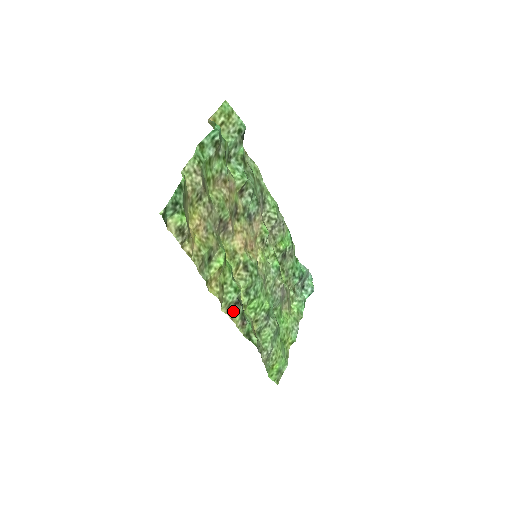
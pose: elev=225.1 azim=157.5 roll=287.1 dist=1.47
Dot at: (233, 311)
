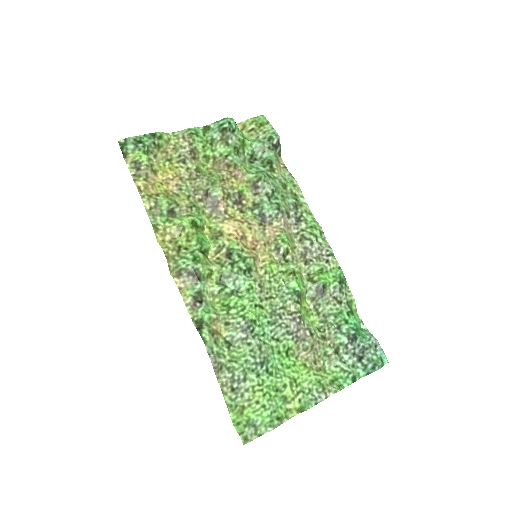
Dot at: (185, 281)
